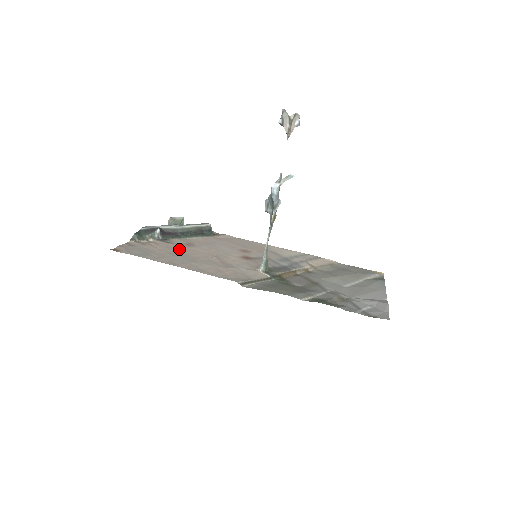
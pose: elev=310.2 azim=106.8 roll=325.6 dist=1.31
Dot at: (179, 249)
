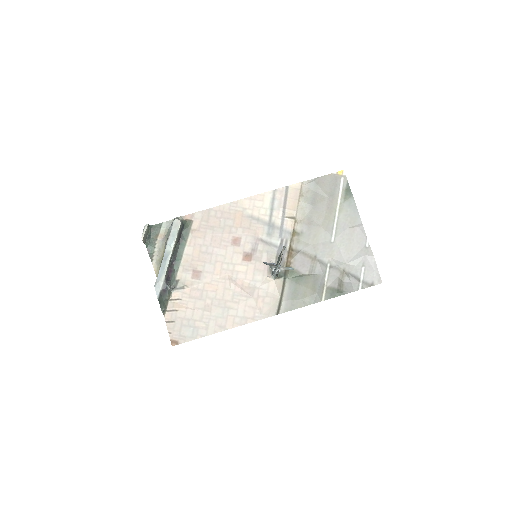
Dot at: (200, 293)
